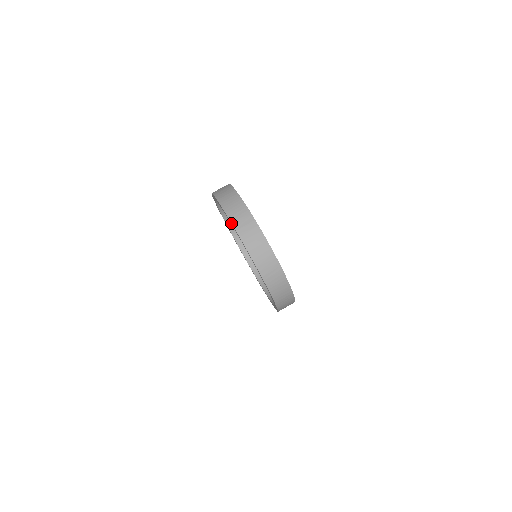
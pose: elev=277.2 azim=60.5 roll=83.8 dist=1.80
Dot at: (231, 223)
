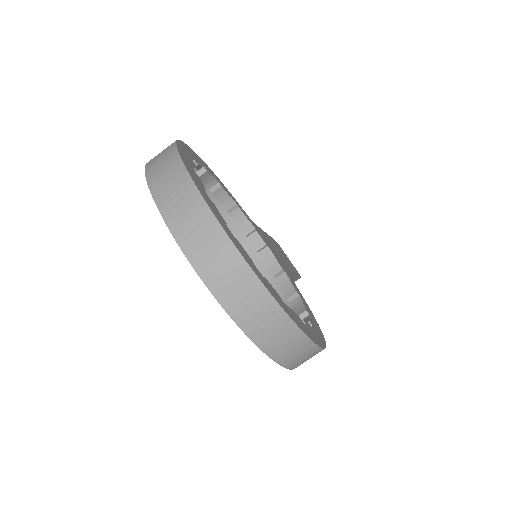
Dot at: occluded
